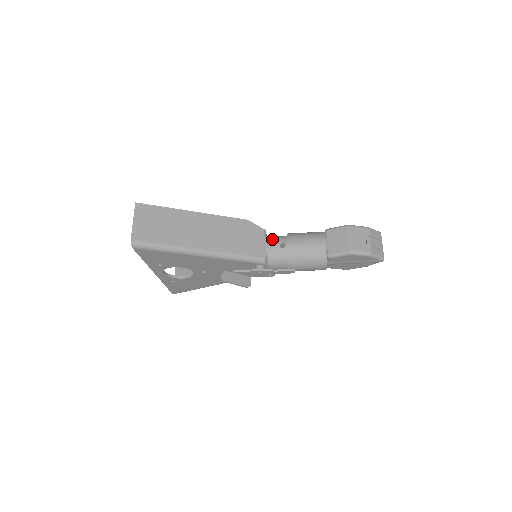
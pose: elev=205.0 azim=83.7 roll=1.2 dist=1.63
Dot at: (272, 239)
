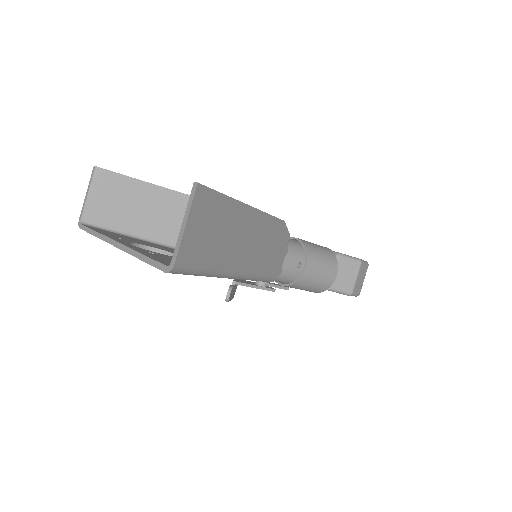
Dot at: (291, 251)
